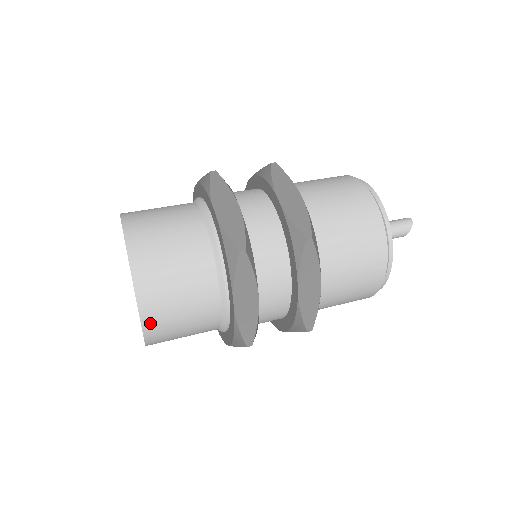
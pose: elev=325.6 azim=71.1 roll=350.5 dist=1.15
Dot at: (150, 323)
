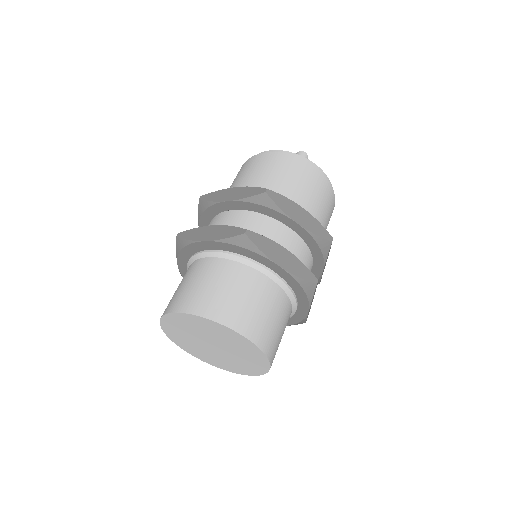
Dot at: occluded
